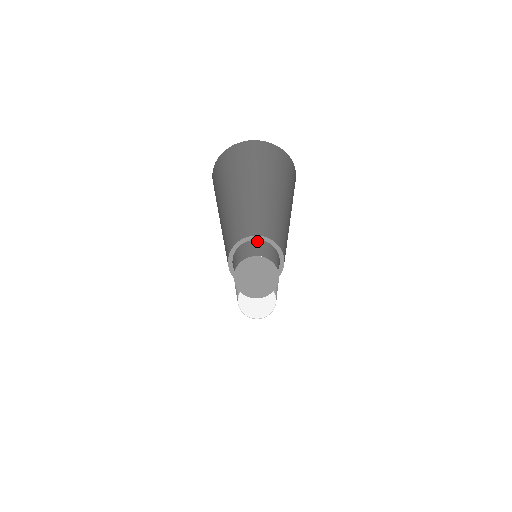
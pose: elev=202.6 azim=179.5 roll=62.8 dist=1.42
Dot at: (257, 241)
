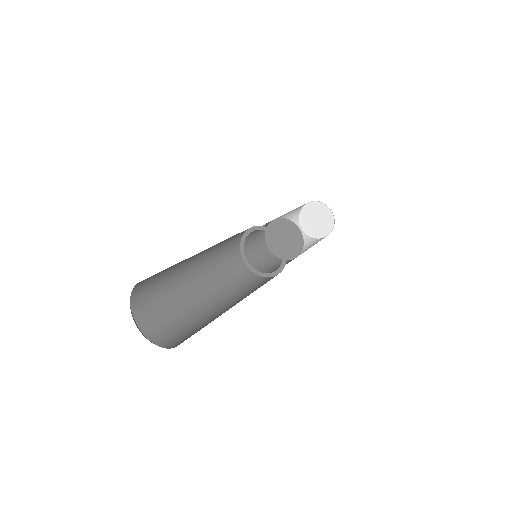
Dot at: (251, 233)
